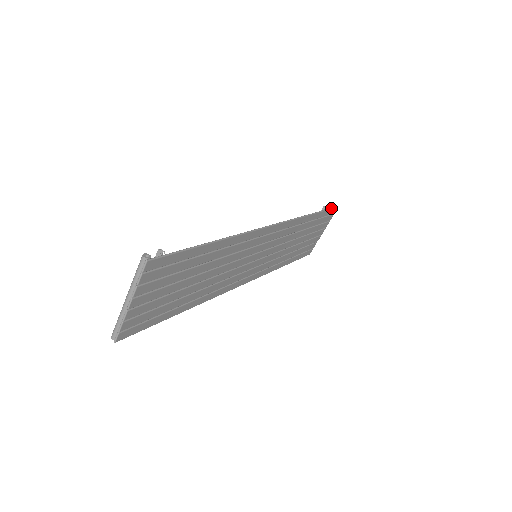
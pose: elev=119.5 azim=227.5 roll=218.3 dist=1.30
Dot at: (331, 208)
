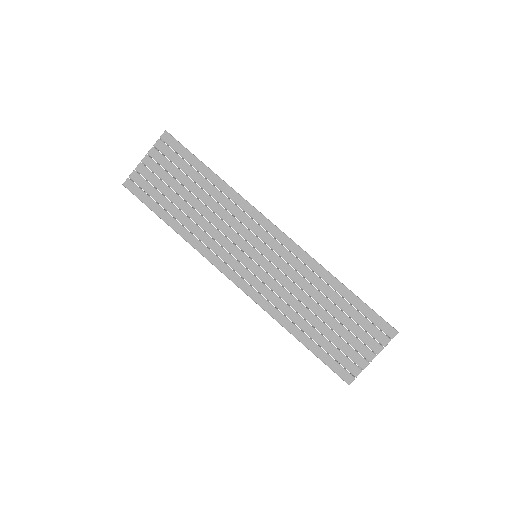
Dot at: occluded
